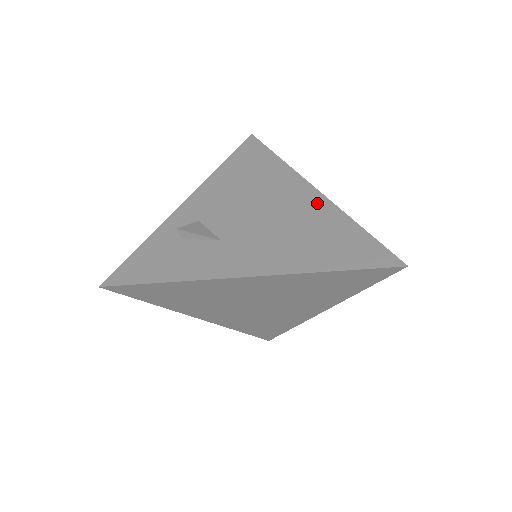
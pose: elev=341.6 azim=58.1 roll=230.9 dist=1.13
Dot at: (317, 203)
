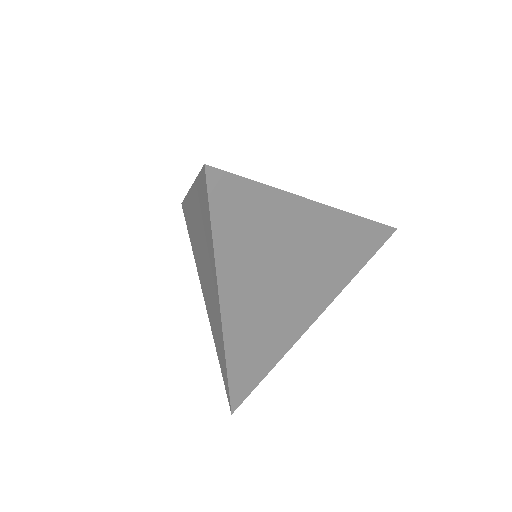
Dot at: occluded
